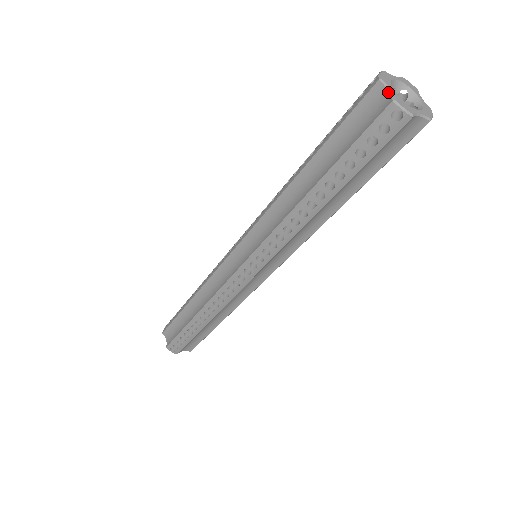
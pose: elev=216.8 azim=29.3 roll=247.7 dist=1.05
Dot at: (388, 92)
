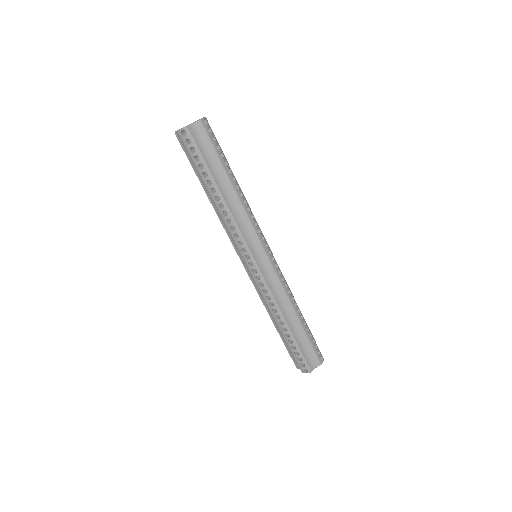
Dot at: occluded
